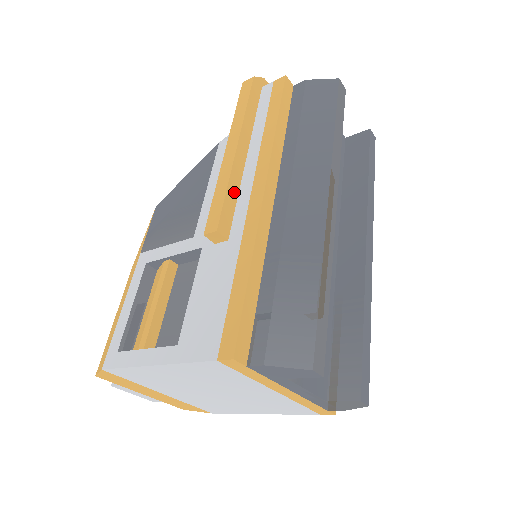
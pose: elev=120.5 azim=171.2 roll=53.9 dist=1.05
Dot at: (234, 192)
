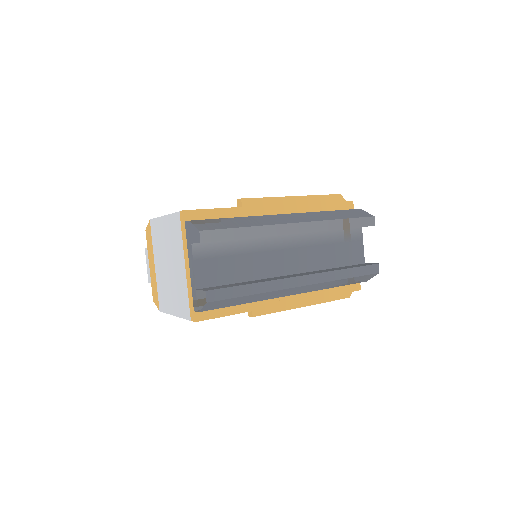
Dot at: (269, 203)
